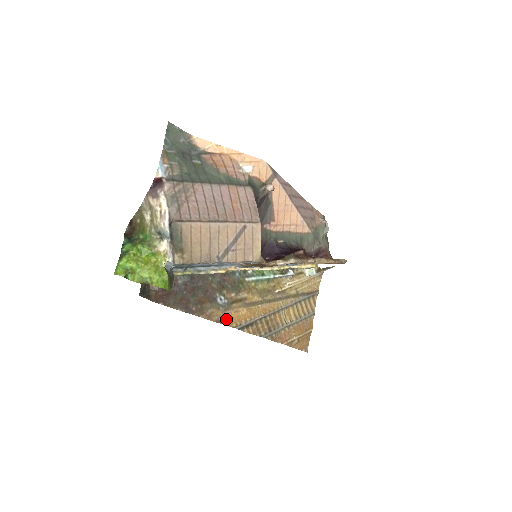
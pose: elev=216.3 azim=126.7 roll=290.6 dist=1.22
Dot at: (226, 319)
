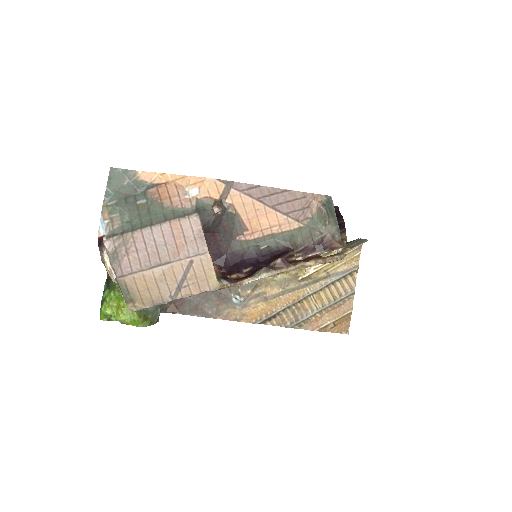
Dot at: (245, 316)
